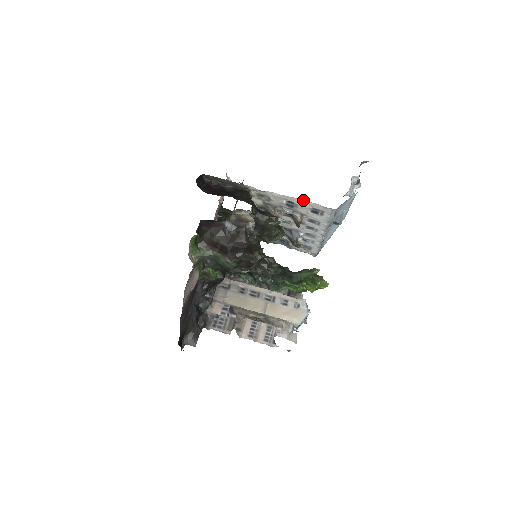
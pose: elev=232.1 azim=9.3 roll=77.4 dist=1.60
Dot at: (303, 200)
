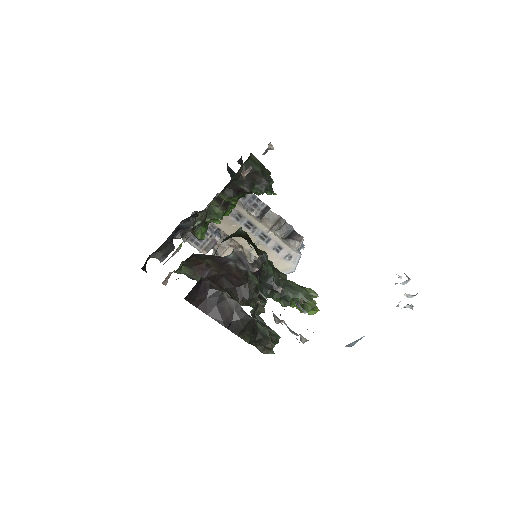
Dot at: occluded
